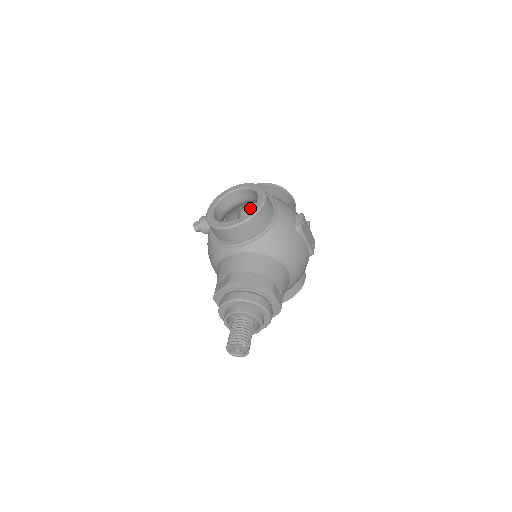
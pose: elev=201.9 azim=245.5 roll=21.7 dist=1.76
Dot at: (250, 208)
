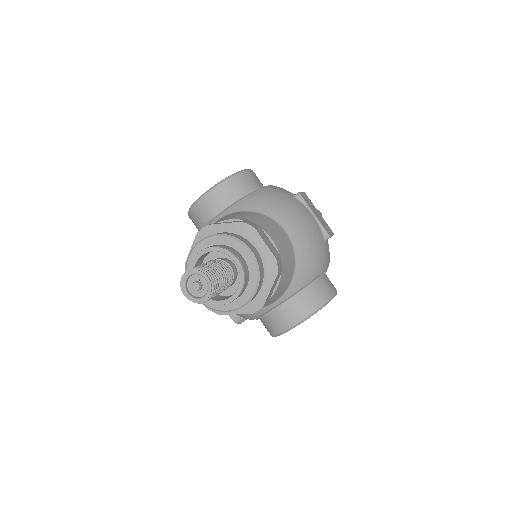
Dot at: occluded
